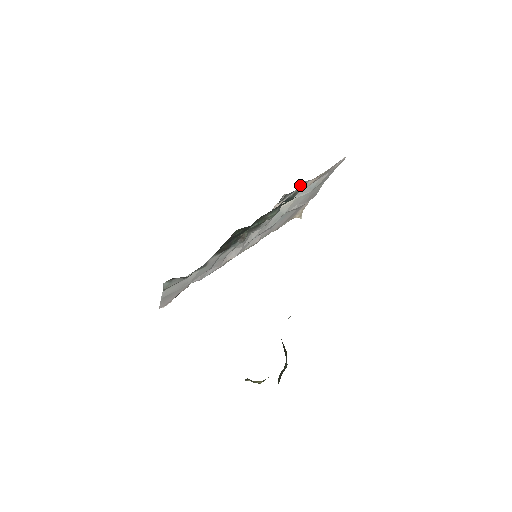
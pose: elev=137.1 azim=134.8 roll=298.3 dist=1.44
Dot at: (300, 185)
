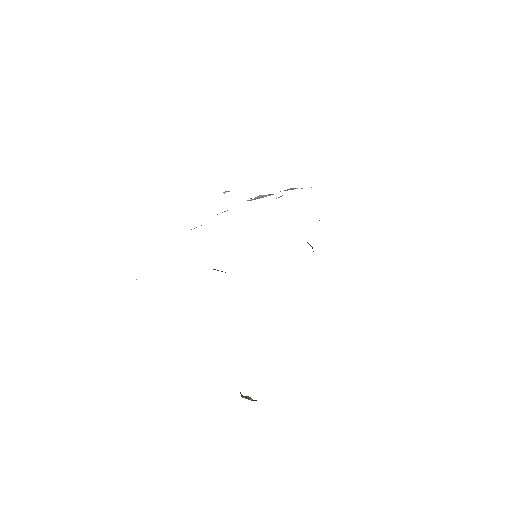
Dot at: occluded
